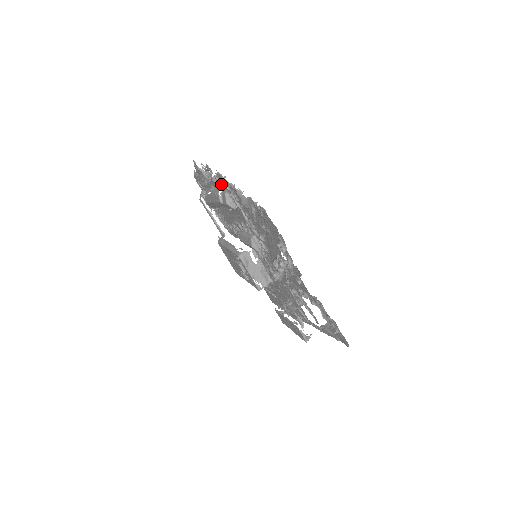
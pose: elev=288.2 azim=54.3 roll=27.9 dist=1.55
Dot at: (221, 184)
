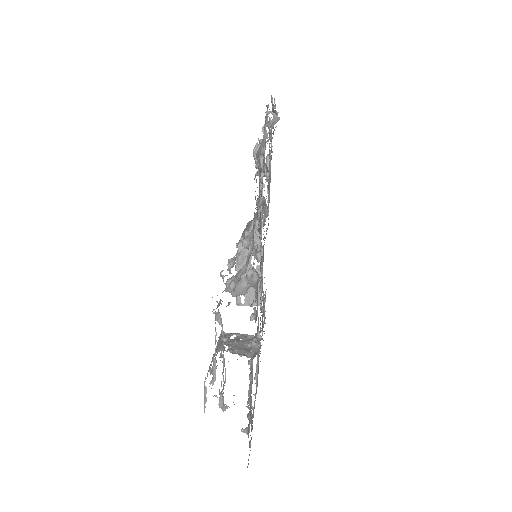
Dot at: occluded
